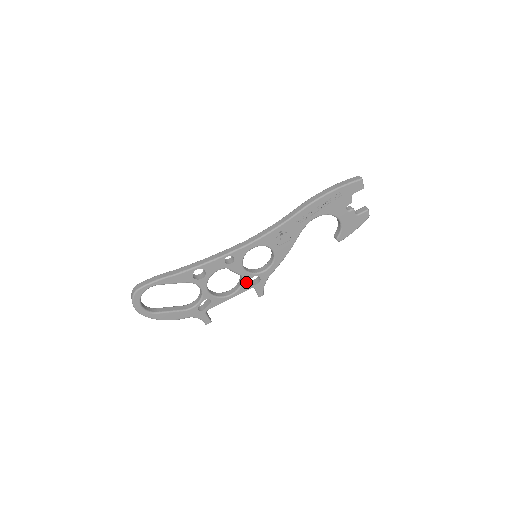
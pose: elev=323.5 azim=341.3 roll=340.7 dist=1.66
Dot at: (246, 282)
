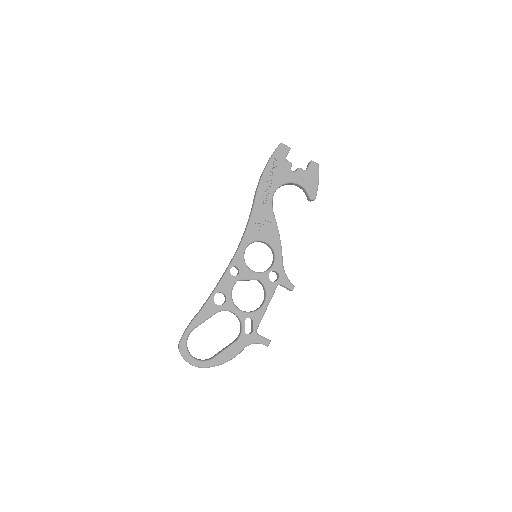
Dot at: (267, 283)
